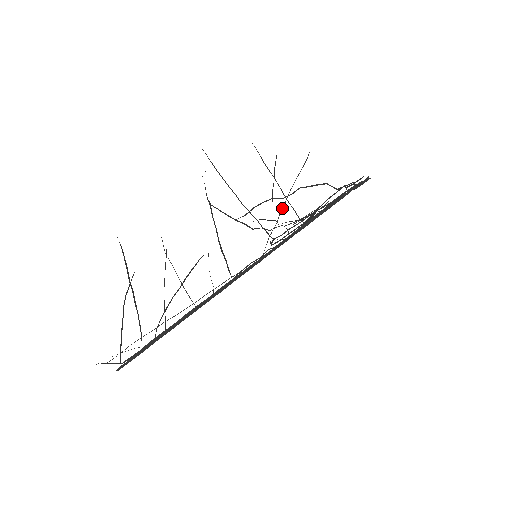
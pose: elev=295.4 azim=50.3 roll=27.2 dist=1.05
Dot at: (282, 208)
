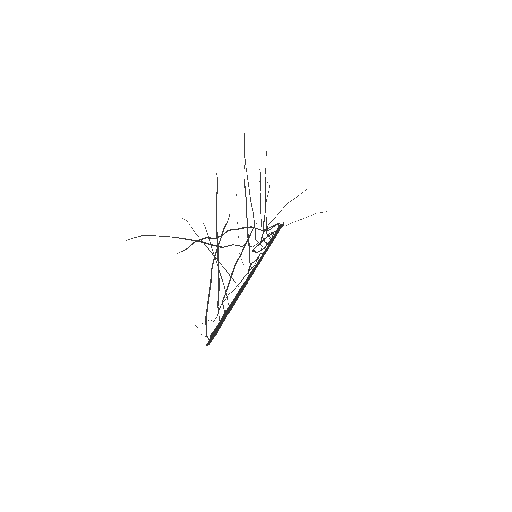
Dot at: (264, 218)
